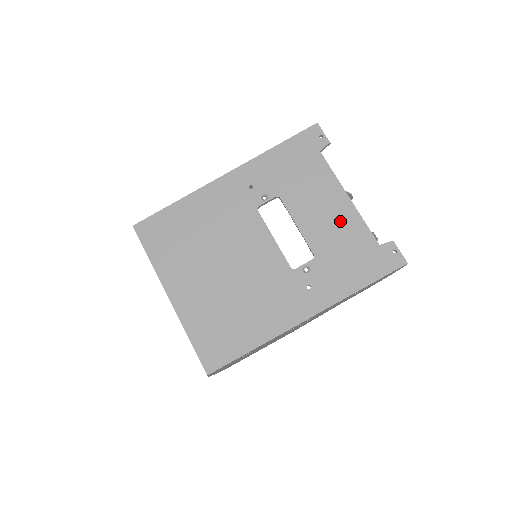
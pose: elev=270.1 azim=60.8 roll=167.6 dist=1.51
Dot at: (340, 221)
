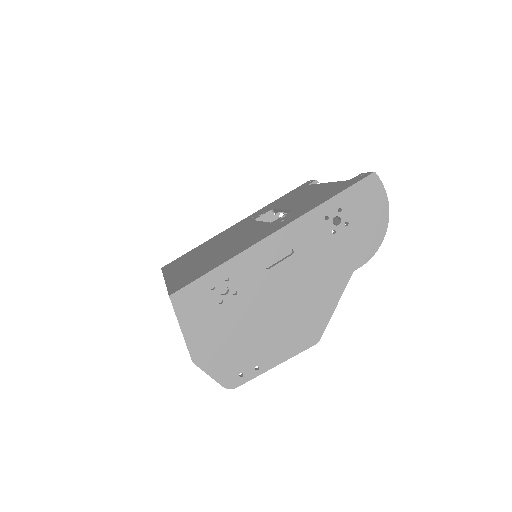
Dot at: (317, 191)
